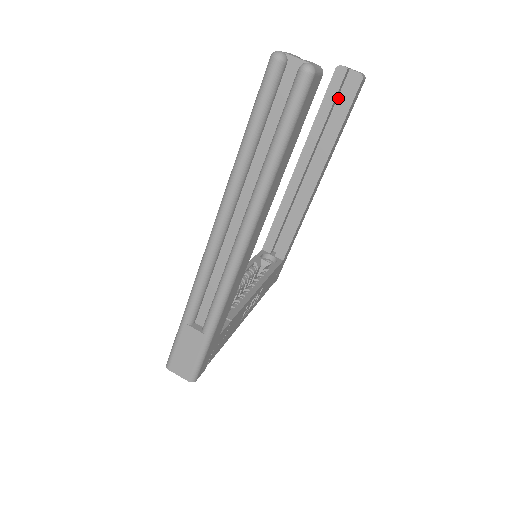
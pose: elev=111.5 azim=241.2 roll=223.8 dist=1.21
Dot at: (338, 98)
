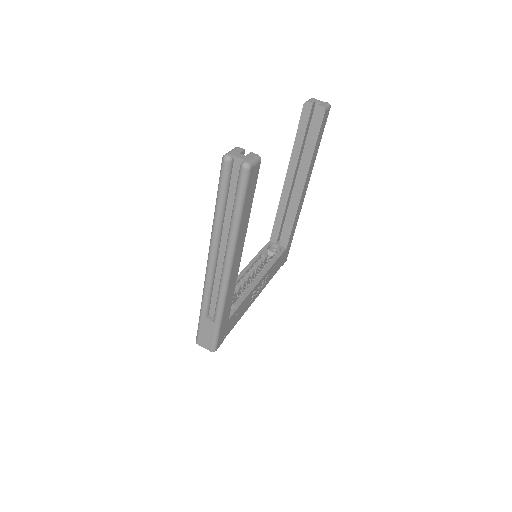
Dot at: (310, 124)
